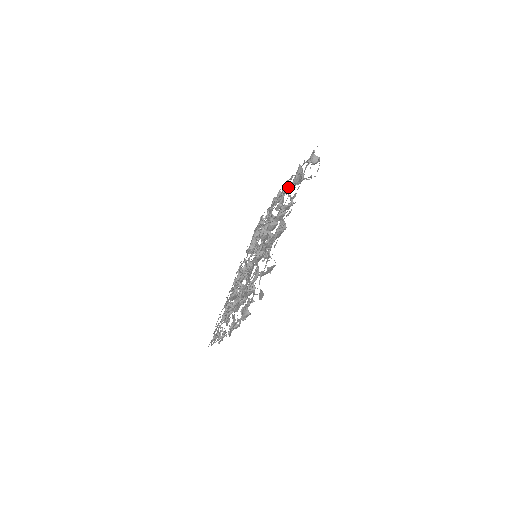
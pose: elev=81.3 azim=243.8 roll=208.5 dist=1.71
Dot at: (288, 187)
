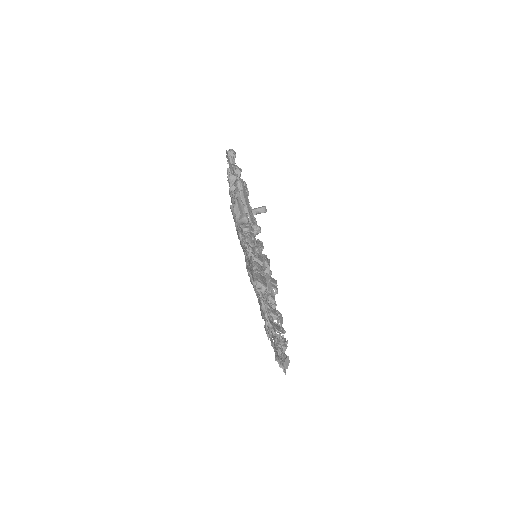
Dot at: occluded
